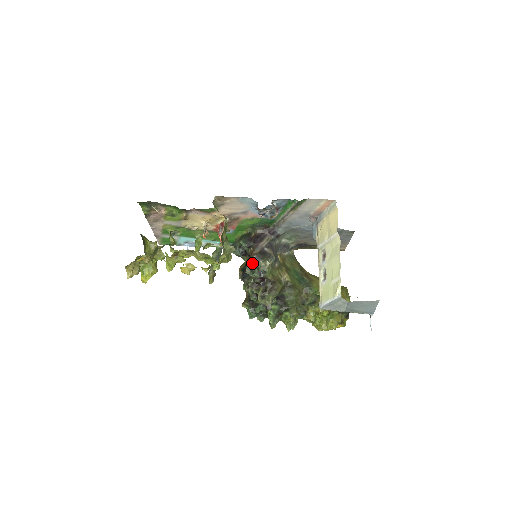
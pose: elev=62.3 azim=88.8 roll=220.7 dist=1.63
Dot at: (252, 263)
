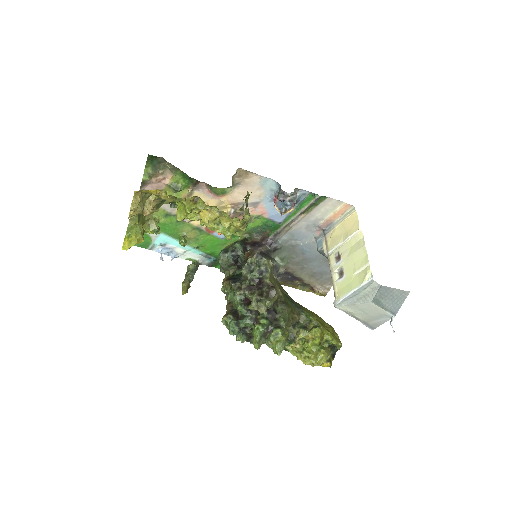
Dot at: (254, 259)
